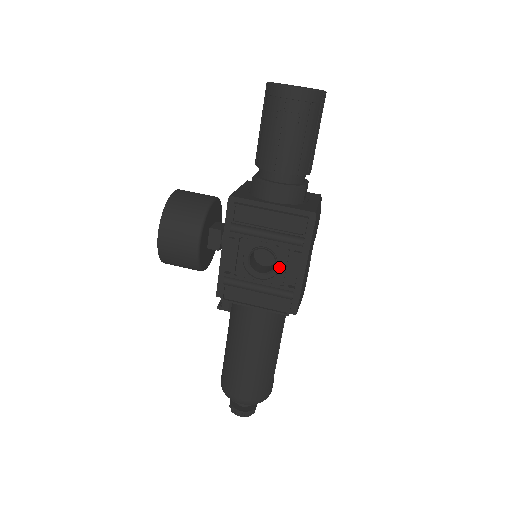
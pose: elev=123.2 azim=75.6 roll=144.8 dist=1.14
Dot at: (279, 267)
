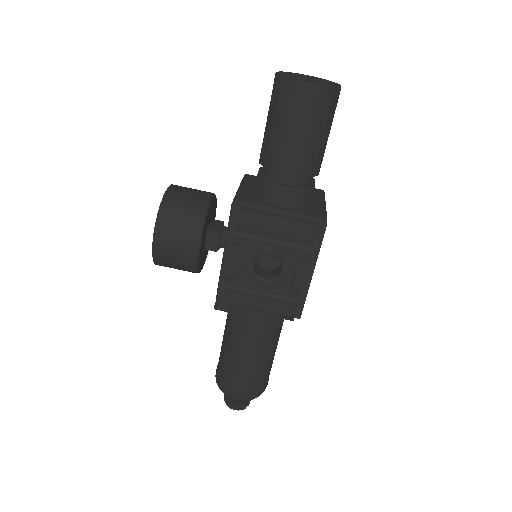
Dot at: (285, 273)
